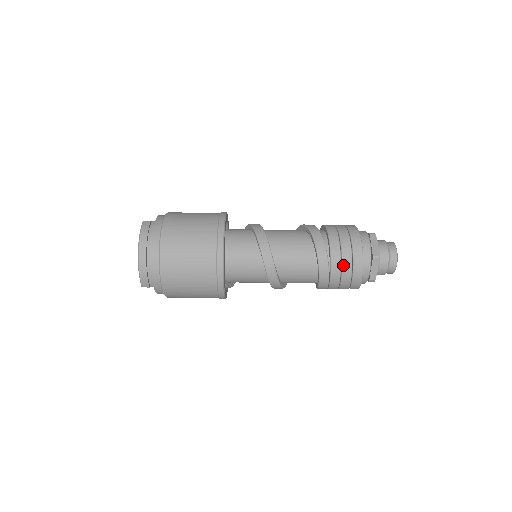
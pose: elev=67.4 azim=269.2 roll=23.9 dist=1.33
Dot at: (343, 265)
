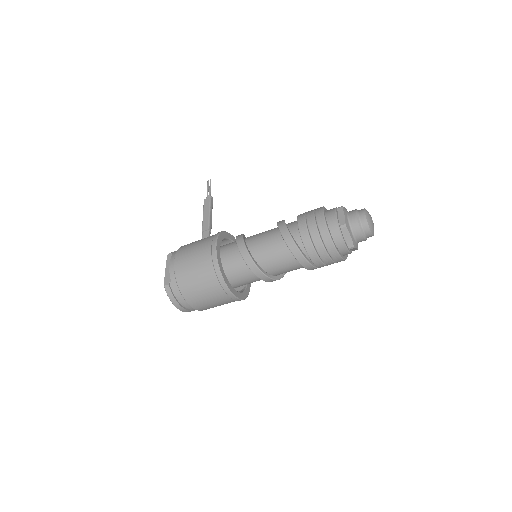
Dot at: (326, 264)
